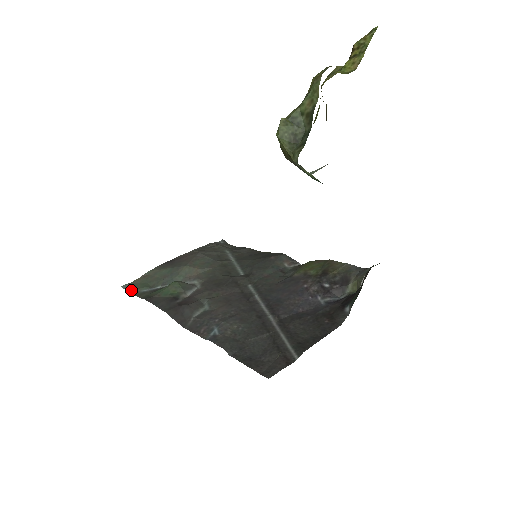
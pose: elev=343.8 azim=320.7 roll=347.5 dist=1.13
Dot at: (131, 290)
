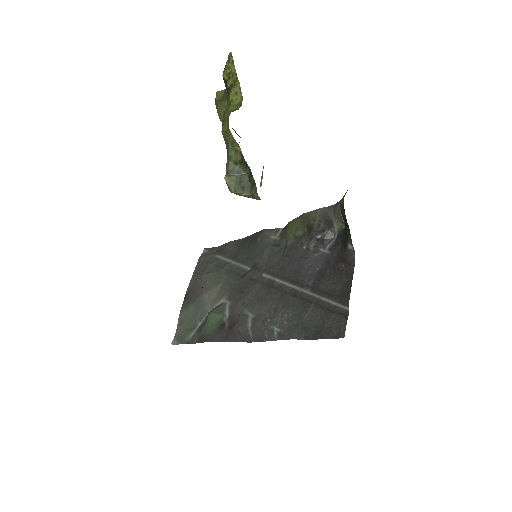
Dot at: (182, 342)
